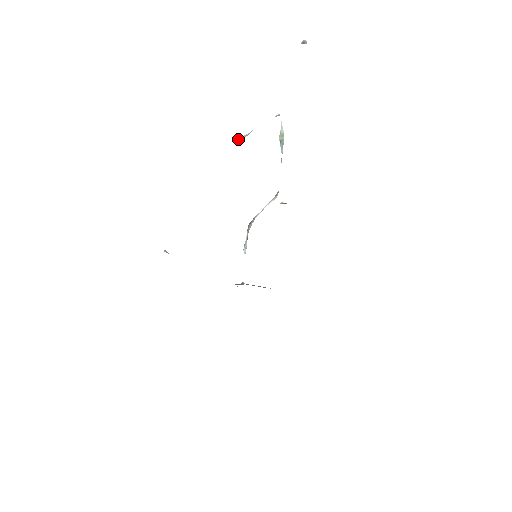
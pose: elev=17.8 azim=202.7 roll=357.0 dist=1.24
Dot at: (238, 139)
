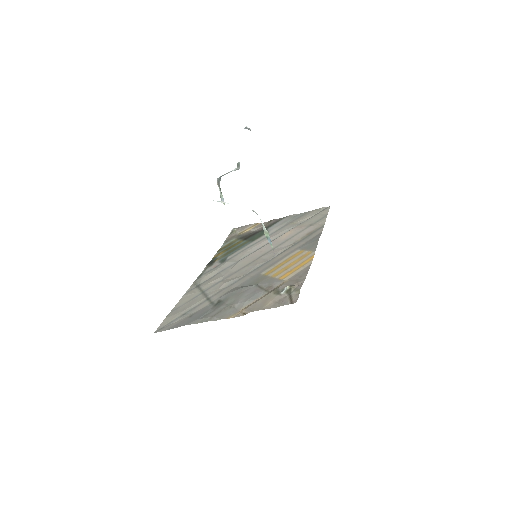
Dot at: occluded
